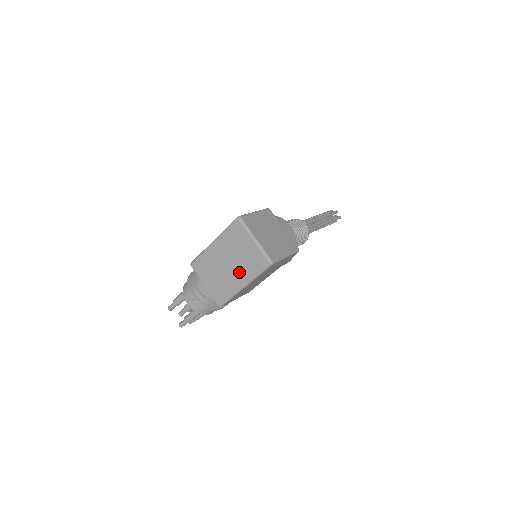
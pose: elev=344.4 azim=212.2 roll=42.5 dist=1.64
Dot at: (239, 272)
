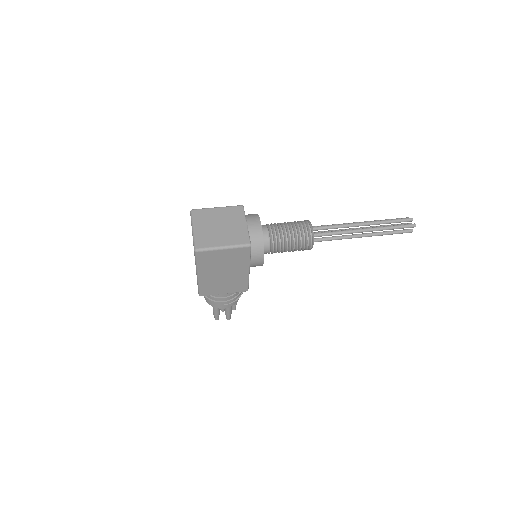
Dot at: occluded
